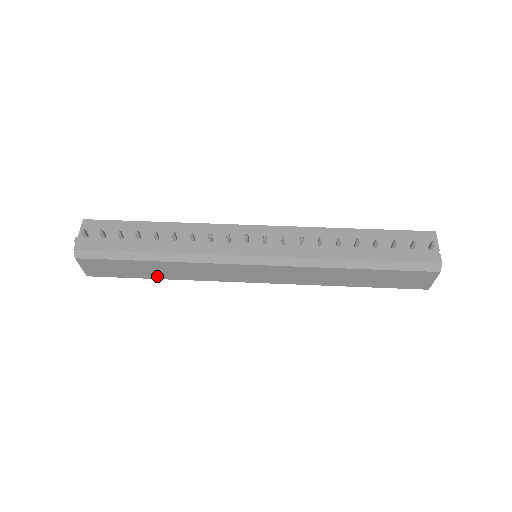
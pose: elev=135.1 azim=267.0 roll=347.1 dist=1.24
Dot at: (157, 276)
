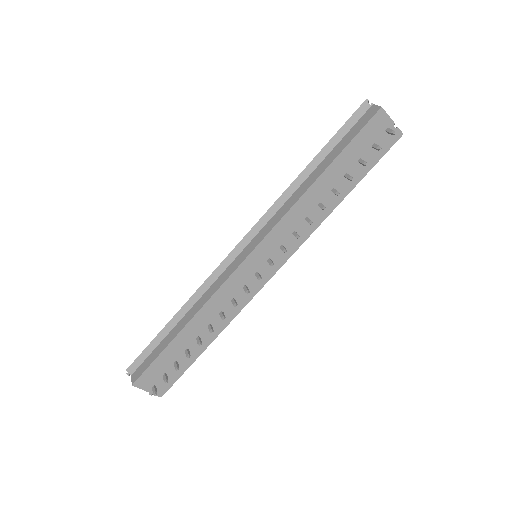
Dot at: occluded
